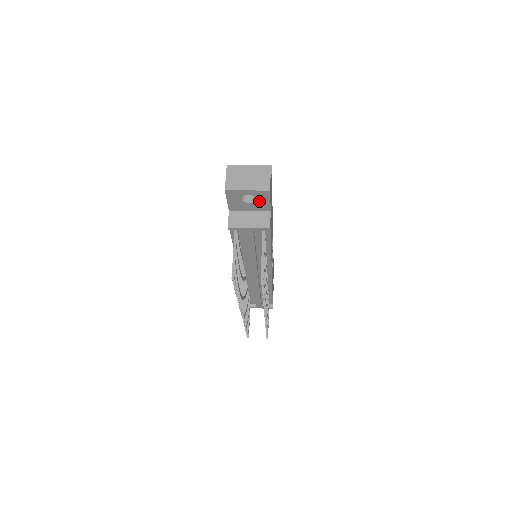
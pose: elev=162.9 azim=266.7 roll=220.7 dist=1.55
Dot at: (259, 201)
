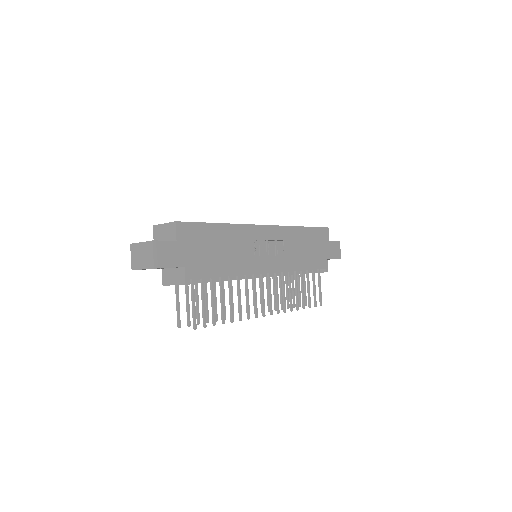
Dot at: occluded
